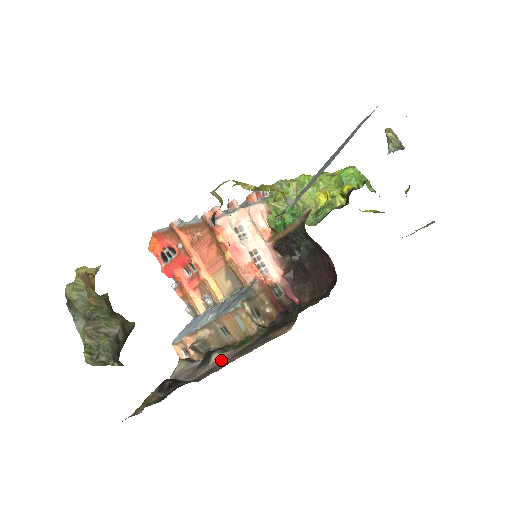
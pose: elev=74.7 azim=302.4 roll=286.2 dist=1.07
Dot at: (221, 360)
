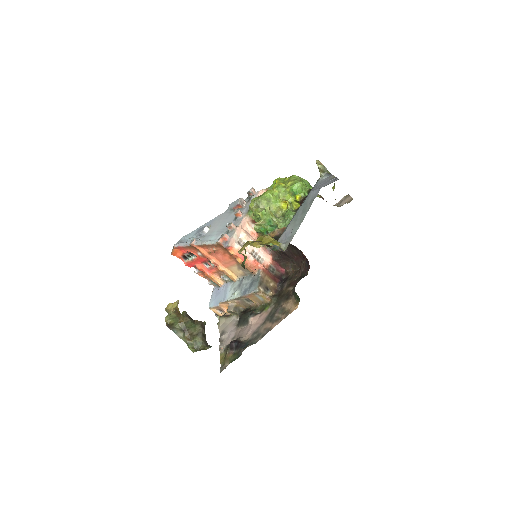
Dot at: (257, 322)
